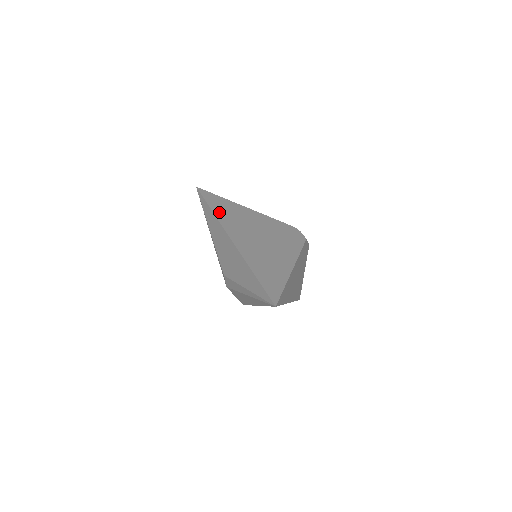
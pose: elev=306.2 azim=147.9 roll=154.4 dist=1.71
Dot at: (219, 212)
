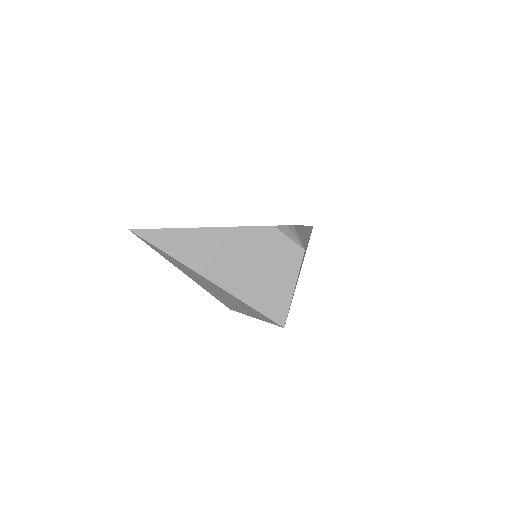
Dot at: occluded
